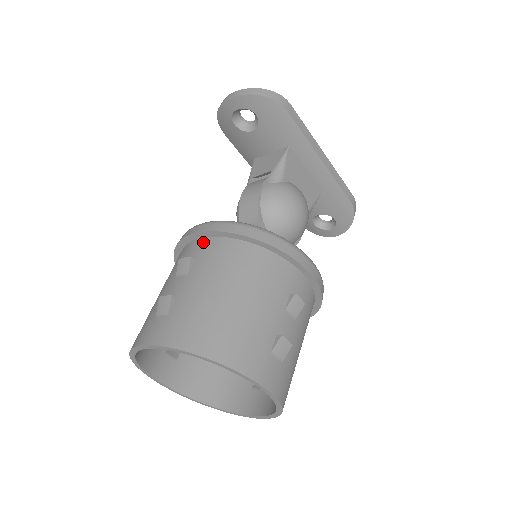
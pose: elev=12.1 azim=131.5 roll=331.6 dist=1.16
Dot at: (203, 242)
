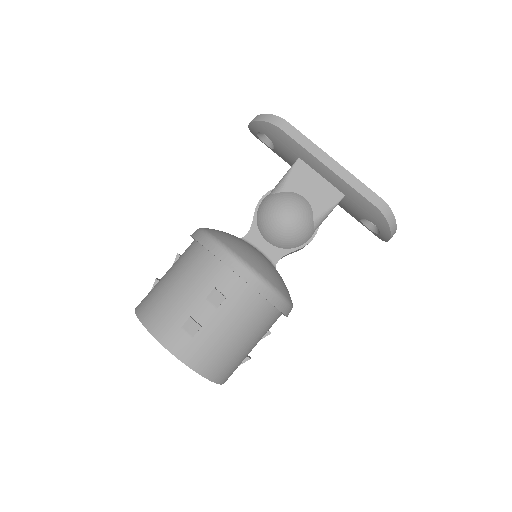
Dot at: (191, 243)
